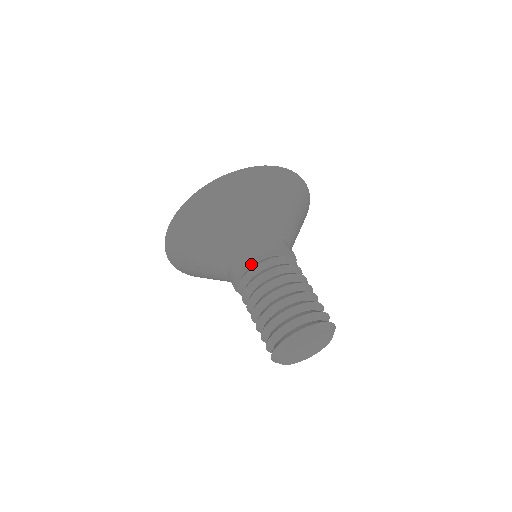
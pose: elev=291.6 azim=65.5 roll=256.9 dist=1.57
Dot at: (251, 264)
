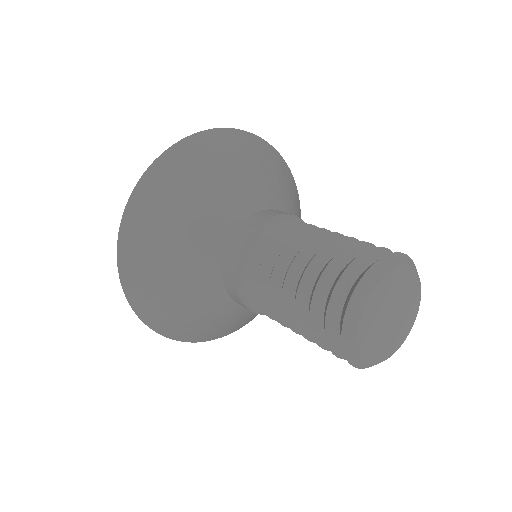
Dot at: (244, 267)
